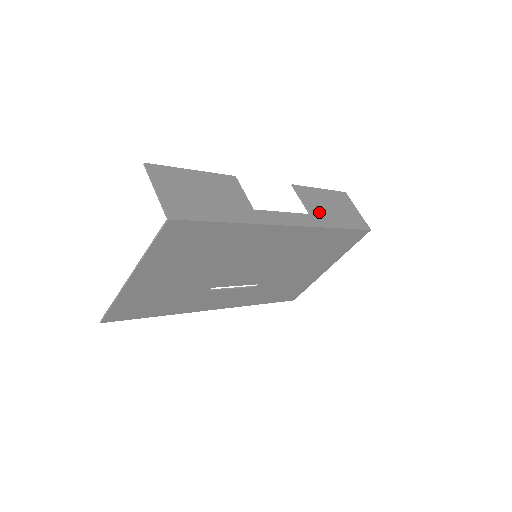
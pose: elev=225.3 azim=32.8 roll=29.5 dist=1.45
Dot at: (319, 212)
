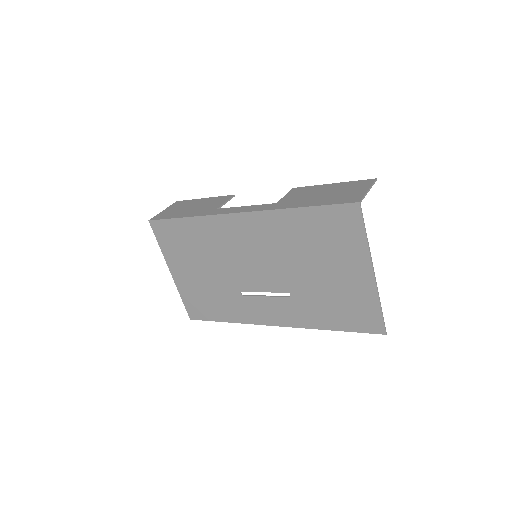
Dot at: (292, 200)
